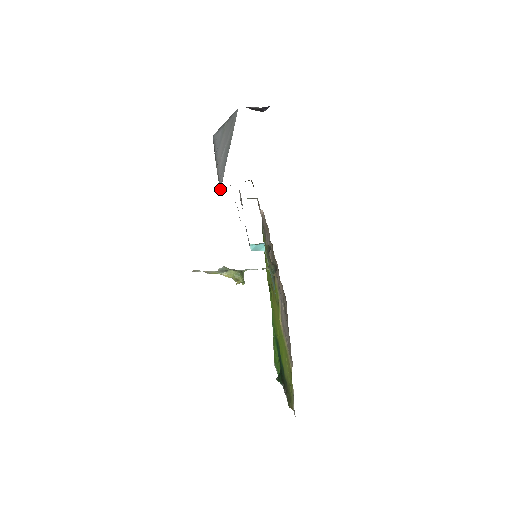
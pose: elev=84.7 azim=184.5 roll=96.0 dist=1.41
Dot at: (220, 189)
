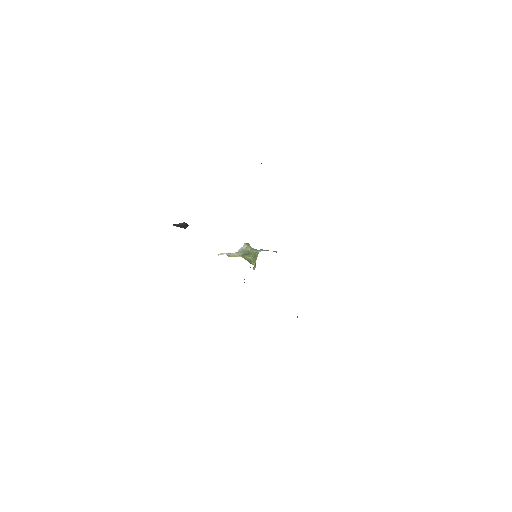
Dot at: occluded
